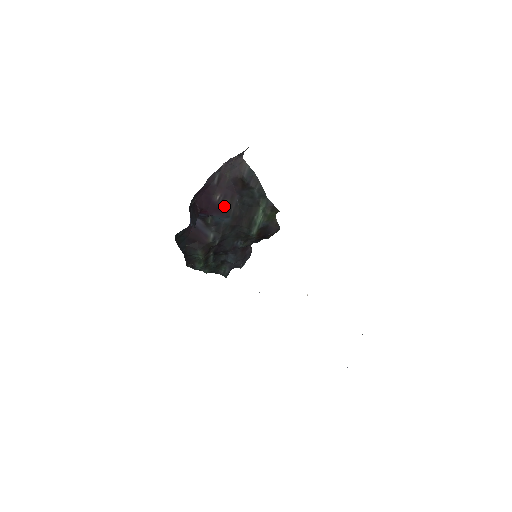
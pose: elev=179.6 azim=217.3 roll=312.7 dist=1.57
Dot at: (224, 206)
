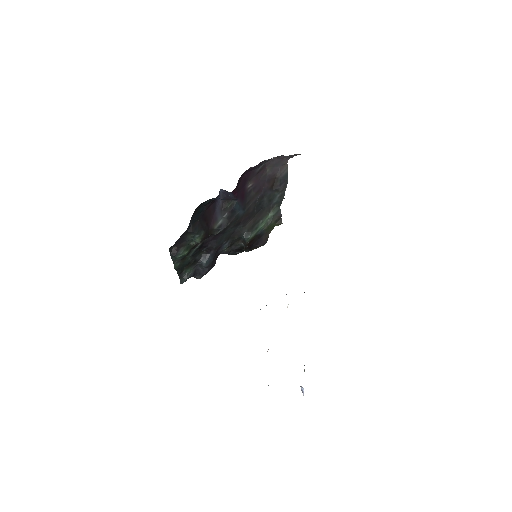
Dot at: (248, 197)
